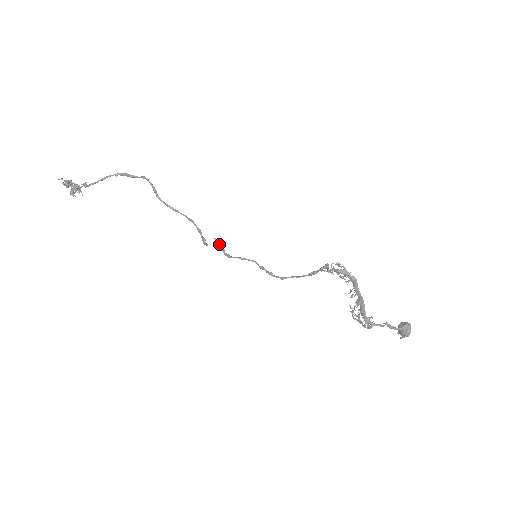
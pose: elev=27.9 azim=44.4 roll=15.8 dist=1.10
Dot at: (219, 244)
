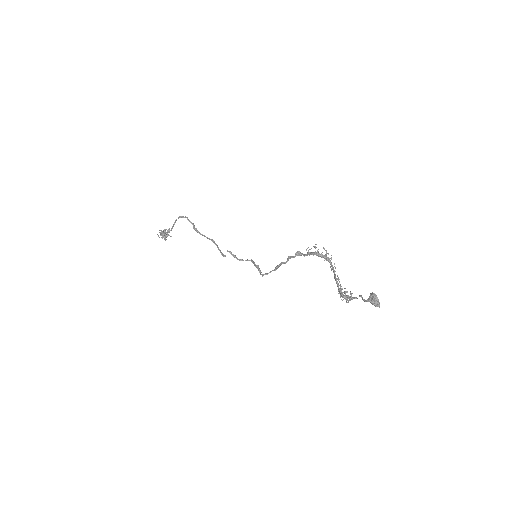
Dot at: (231, 254)
